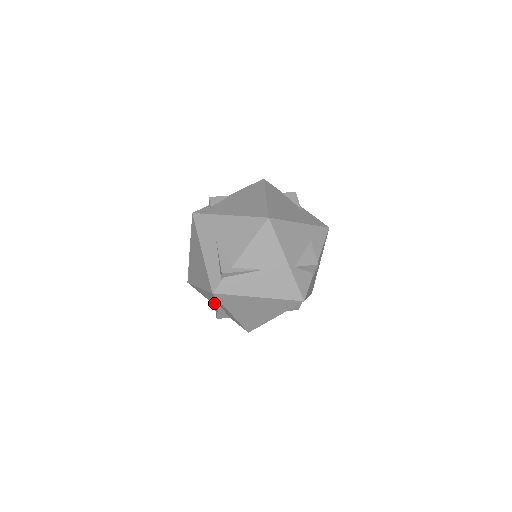
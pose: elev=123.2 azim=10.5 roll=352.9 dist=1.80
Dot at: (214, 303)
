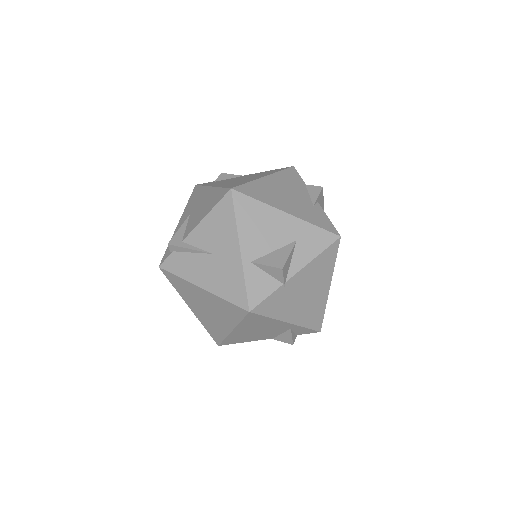
Dot at: occluded
